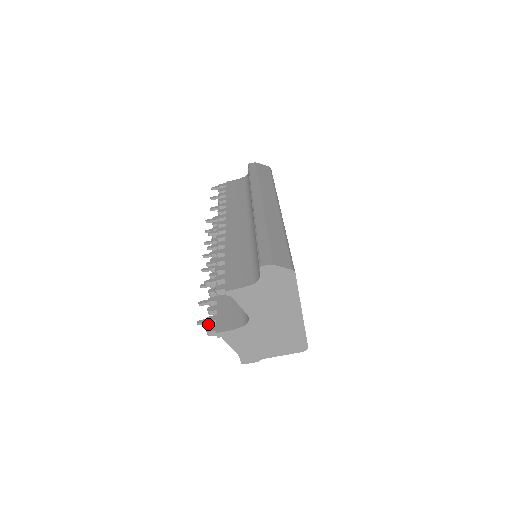
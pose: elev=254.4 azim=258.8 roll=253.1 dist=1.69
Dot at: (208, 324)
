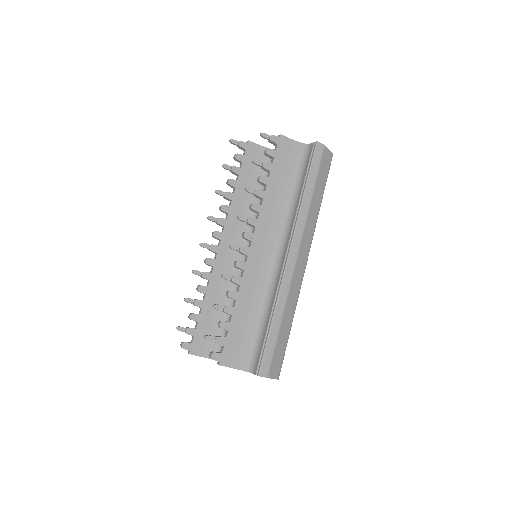
Dot at: (185, 332)
